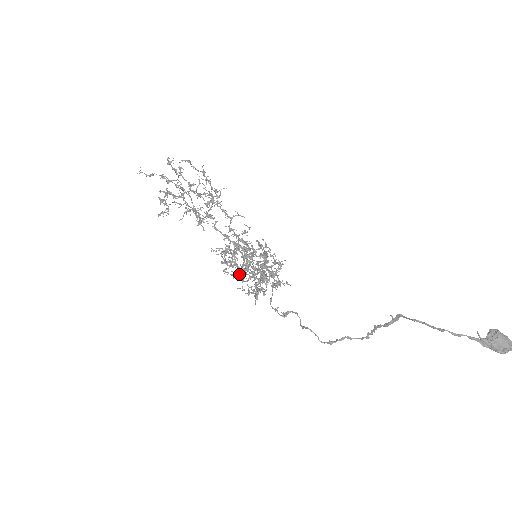
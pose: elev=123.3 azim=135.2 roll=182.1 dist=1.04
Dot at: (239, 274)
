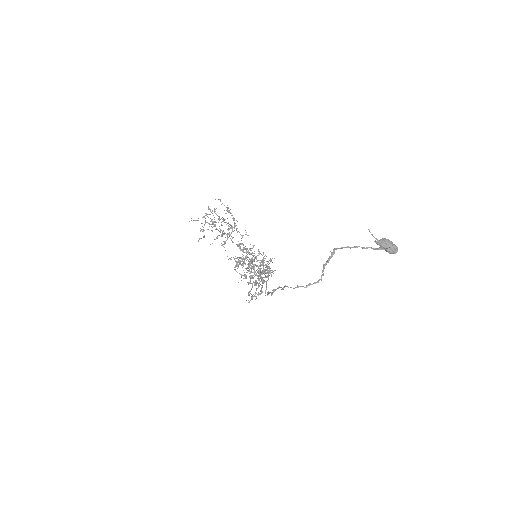
Dot at: (245, 274)
